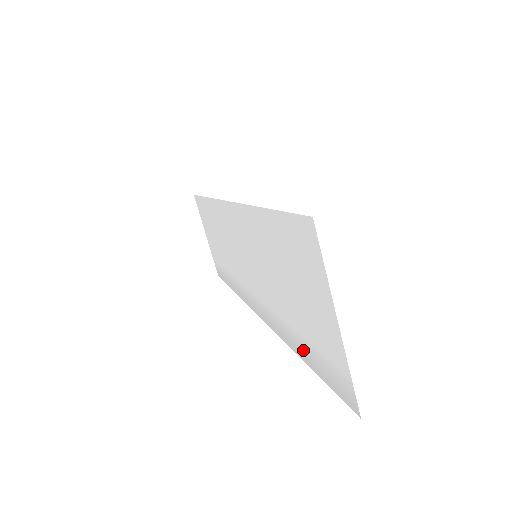
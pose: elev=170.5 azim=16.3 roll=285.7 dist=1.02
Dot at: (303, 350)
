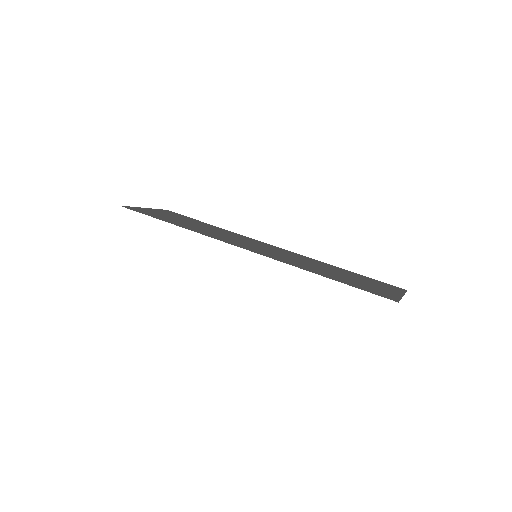
Dot at: occluded
